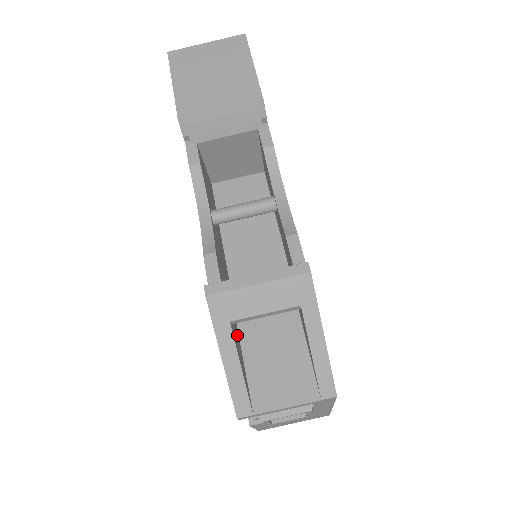
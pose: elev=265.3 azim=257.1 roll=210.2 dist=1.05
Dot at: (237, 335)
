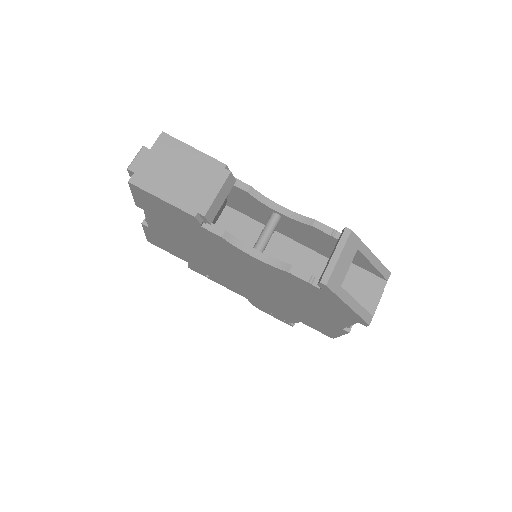
Dot at: occluded
